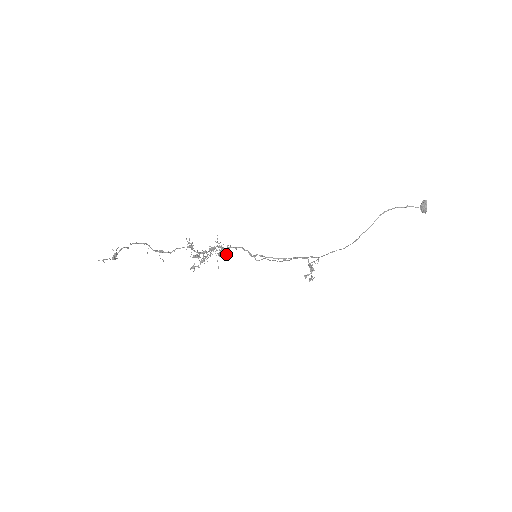
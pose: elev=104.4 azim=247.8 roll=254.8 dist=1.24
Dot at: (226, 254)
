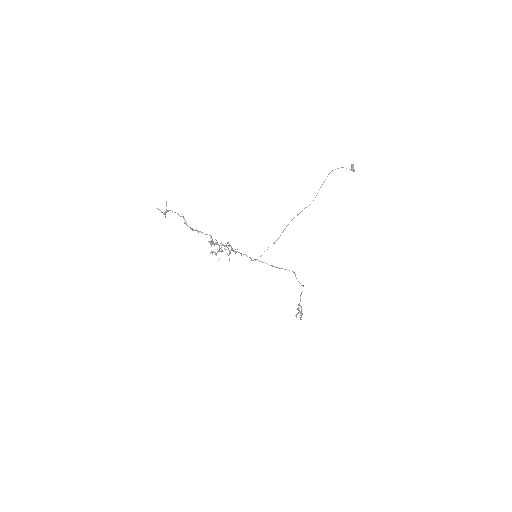
Dot at: occluded
